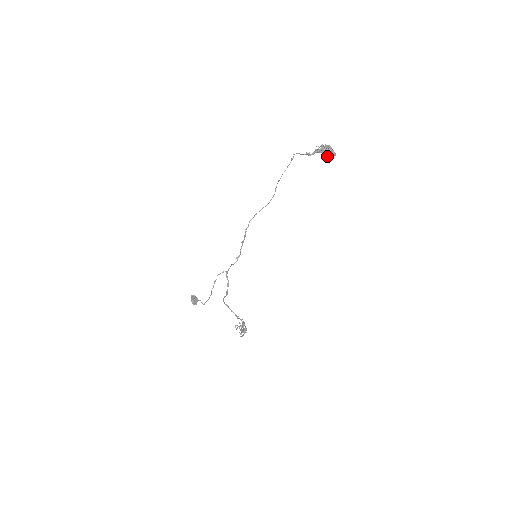
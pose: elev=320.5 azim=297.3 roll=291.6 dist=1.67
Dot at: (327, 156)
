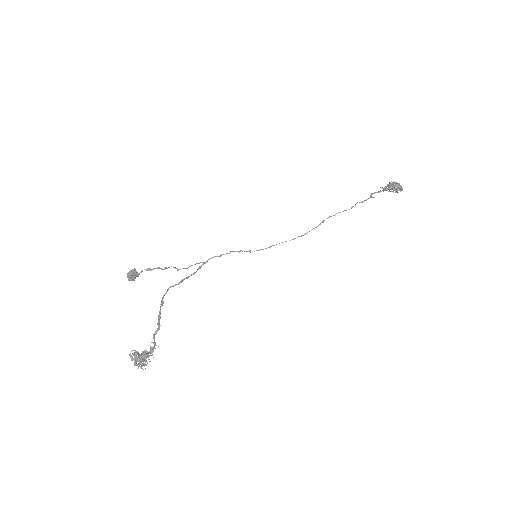
Dot at: (394, 184)
